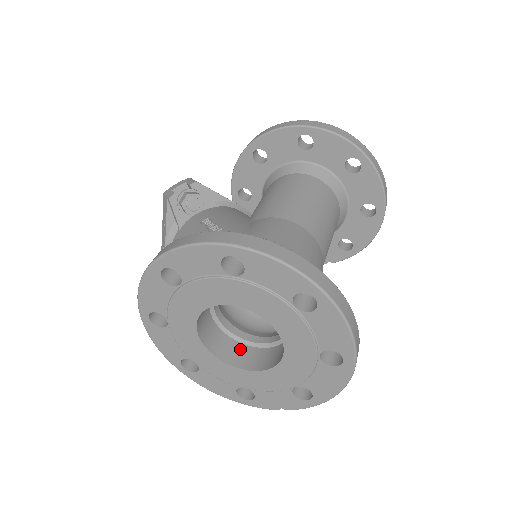
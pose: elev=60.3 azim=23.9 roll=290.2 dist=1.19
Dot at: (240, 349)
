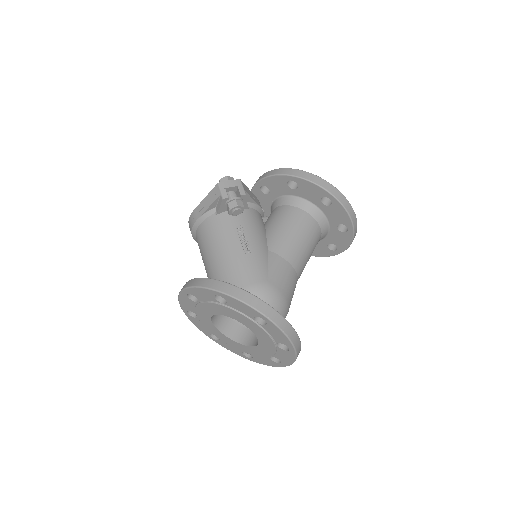
Dot at: (226, 320)
